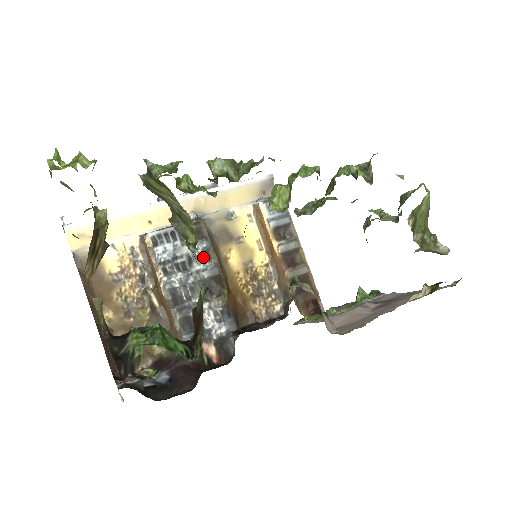
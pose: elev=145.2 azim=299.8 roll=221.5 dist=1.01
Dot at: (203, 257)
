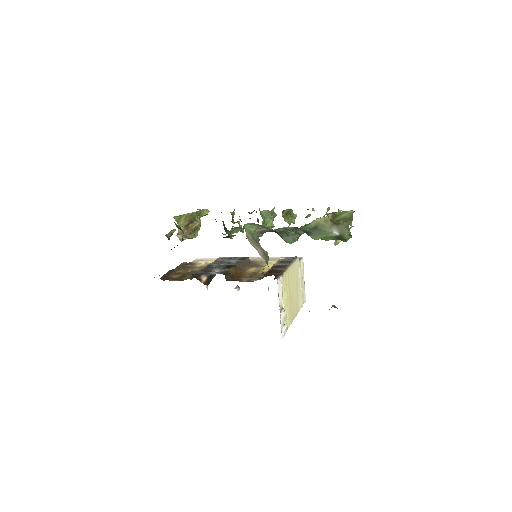
Dot at: (235, 263)
